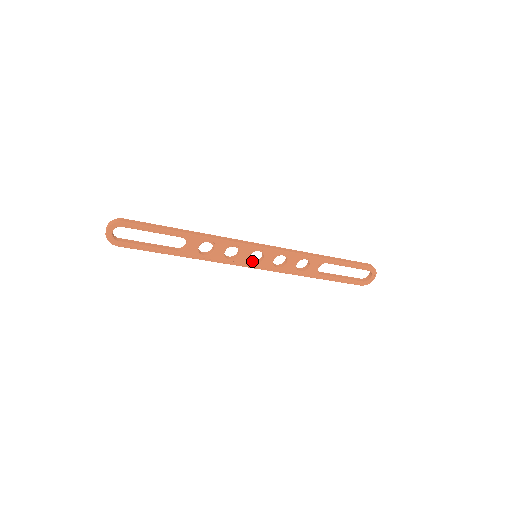
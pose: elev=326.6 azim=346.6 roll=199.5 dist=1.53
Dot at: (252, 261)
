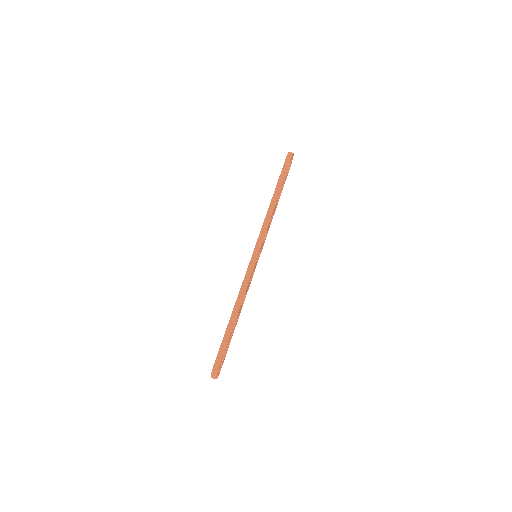
Dot at: occluded
